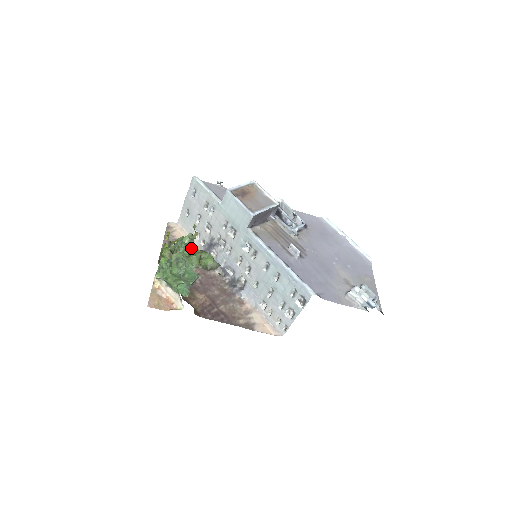
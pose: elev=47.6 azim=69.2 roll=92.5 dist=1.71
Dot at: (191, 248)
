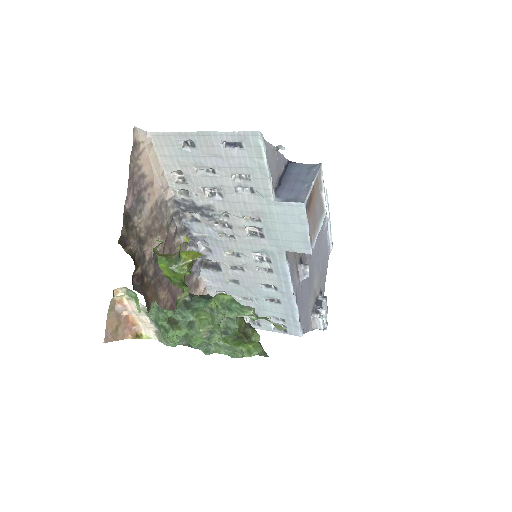
Dot at: occluded
